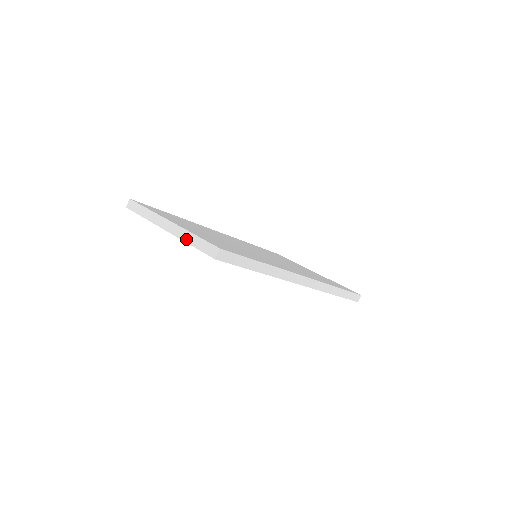
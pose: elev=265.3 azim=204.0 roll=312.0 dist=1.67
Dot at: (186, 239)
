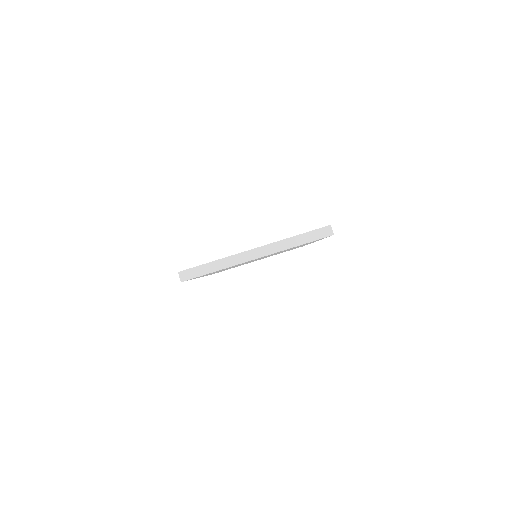
Dot at: (289, 246)
